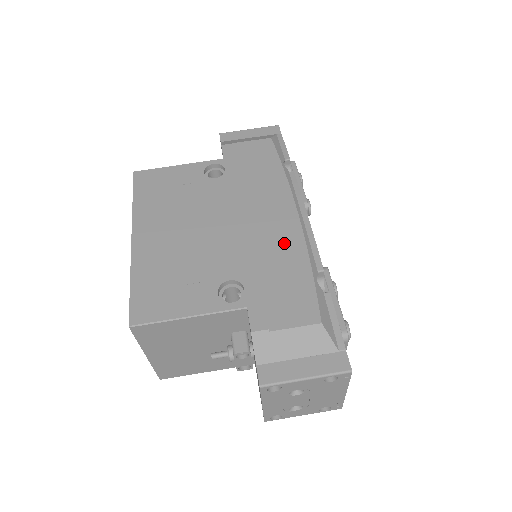
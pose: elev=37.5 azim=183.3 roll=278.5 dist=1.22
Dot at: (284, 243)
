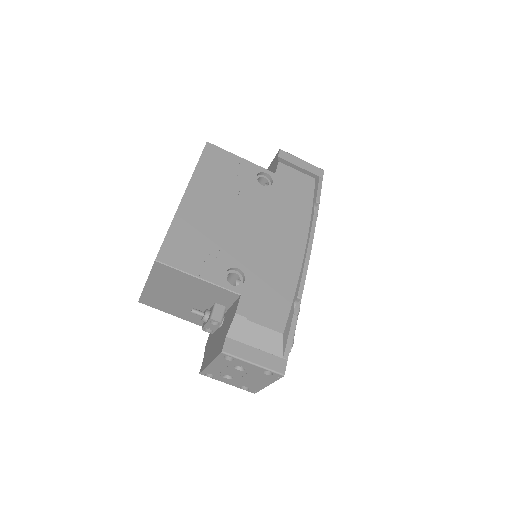
Dot at: (286, 264)
